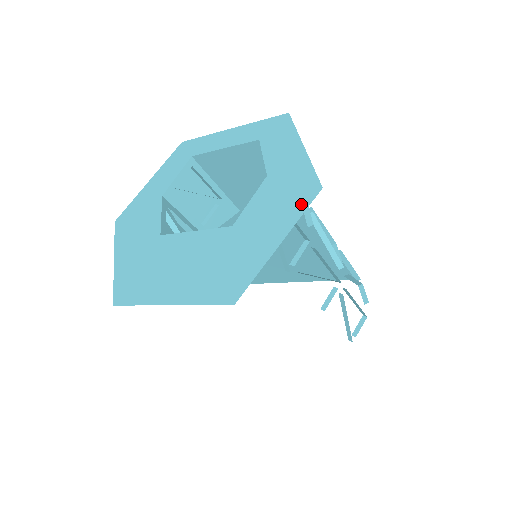
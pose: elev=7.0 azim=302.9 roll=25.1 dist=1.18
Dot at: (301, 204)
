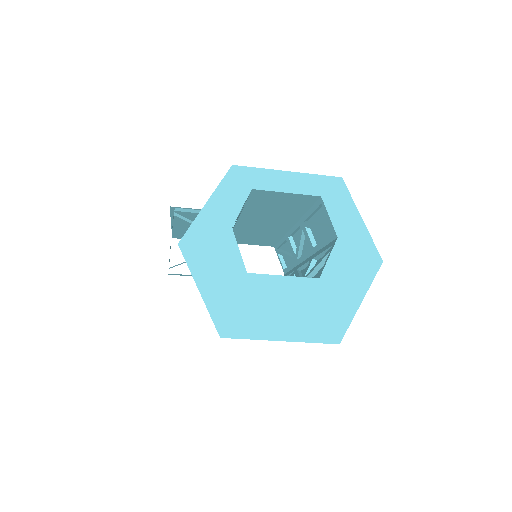
Dot at: (371, 271)
